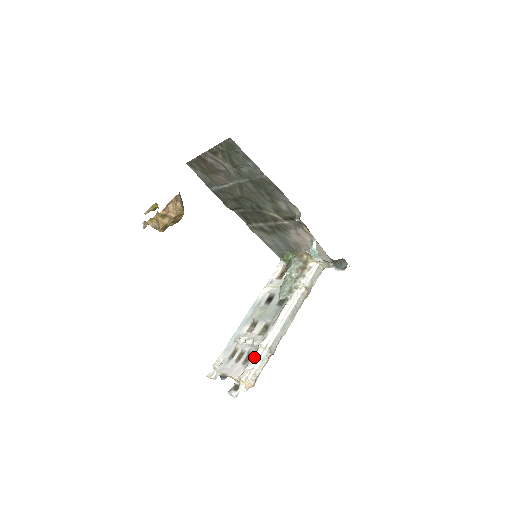
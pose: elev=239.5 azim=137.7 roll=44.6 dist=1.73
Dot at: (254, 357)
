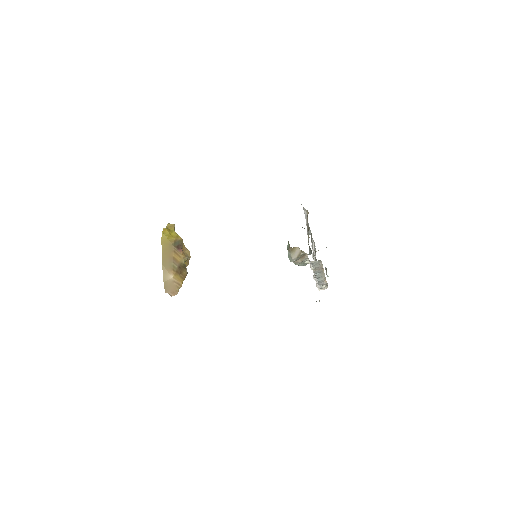
Dot at: occluded
